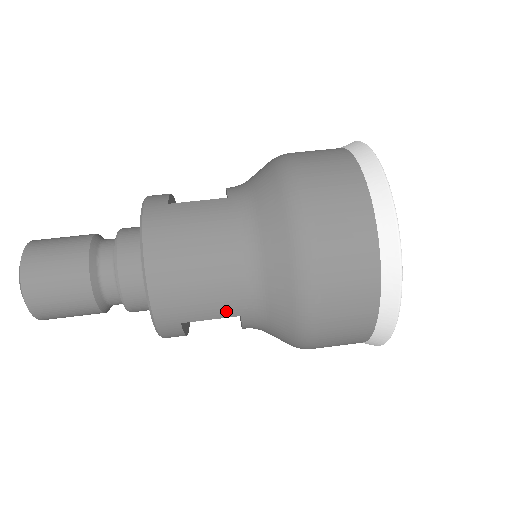
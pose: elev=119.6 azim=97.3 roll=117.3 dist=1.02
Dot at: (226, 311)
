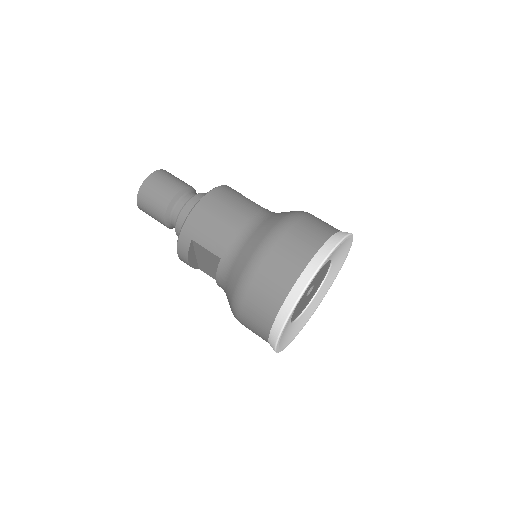
Dot at: (216, 249)
